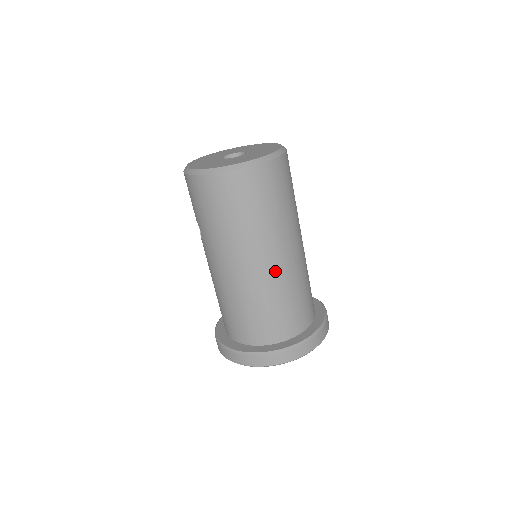
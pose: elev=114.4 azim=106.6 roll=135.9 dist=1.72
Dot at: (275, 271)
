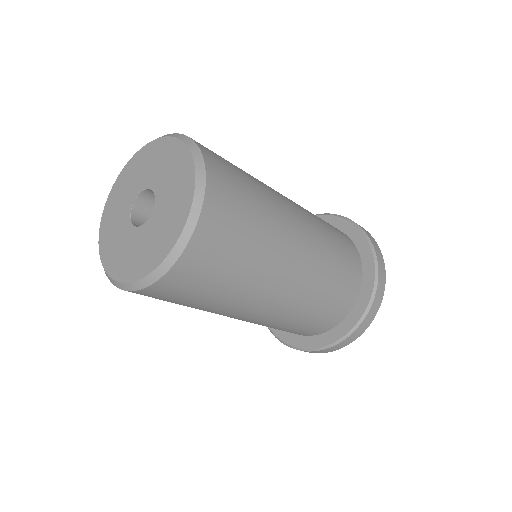
Dot at: (306, 269)
